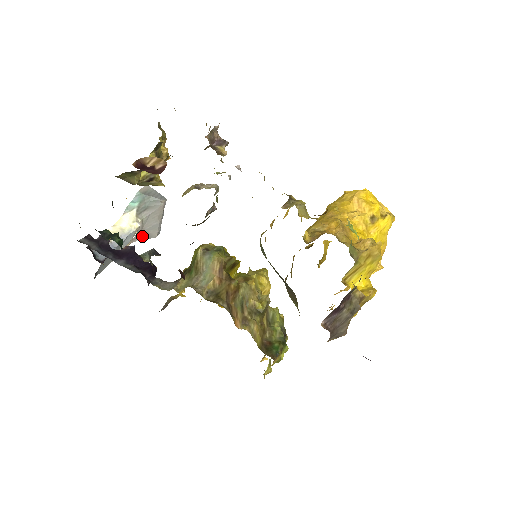
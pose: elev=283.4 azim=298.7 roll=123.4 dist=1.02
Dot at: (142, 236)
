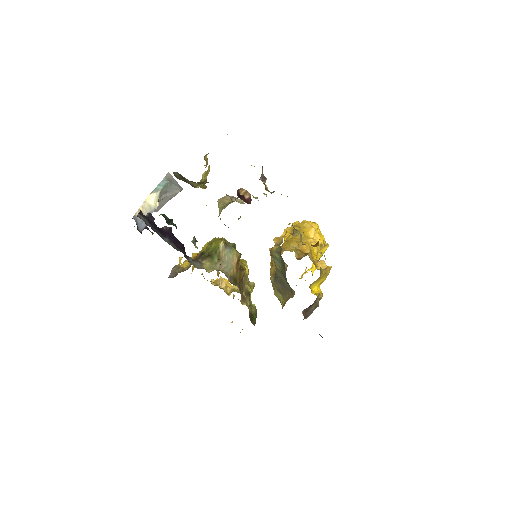
Dot at: occluded
